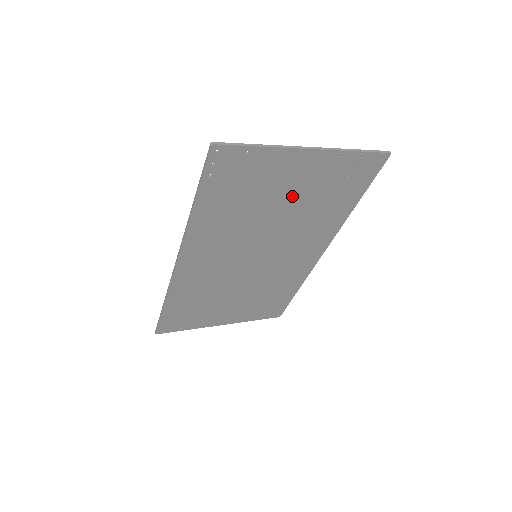
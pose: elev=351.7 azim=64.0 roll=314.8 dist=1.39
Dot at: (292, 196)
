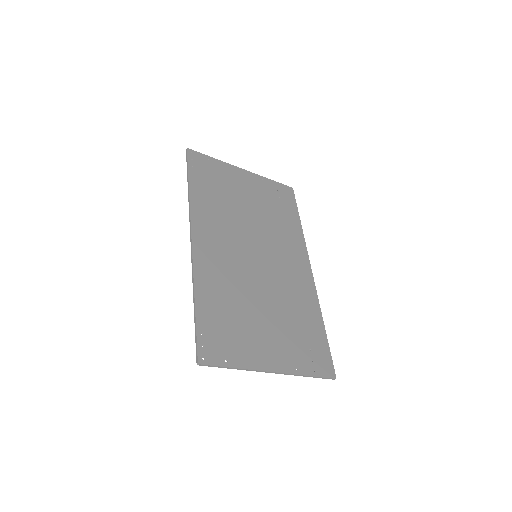
Dot at: (251, 200)
